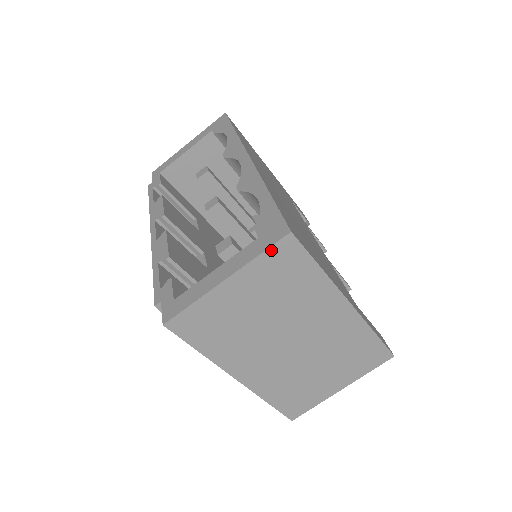
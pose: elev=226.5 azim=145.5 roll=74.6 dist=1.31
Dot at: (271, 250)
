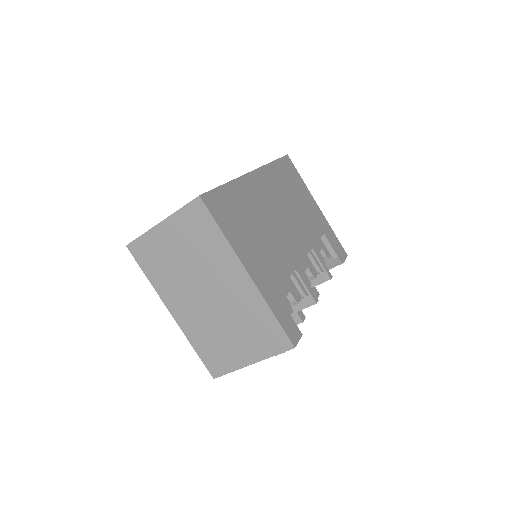
Dot at: (188, 207)
